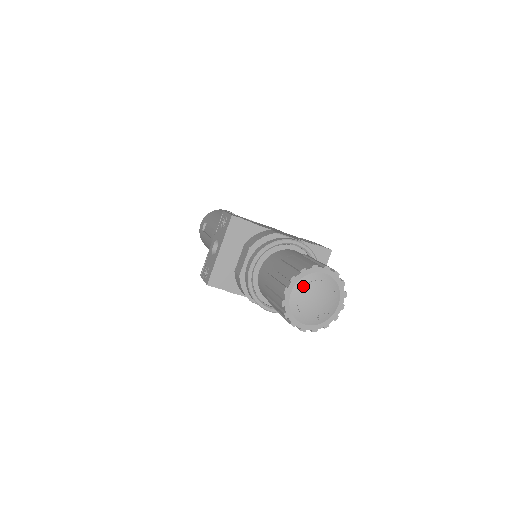
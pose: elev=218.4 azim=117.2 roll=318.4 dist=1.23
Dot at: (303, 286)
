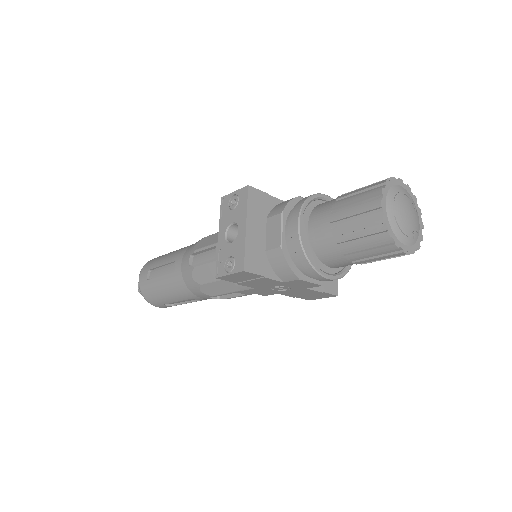
Dot at: (393, 198)
